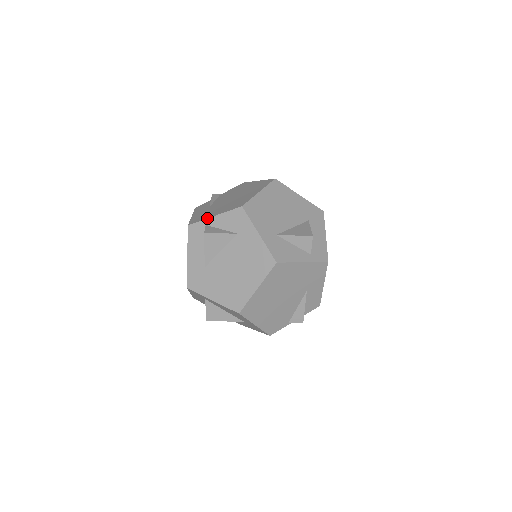
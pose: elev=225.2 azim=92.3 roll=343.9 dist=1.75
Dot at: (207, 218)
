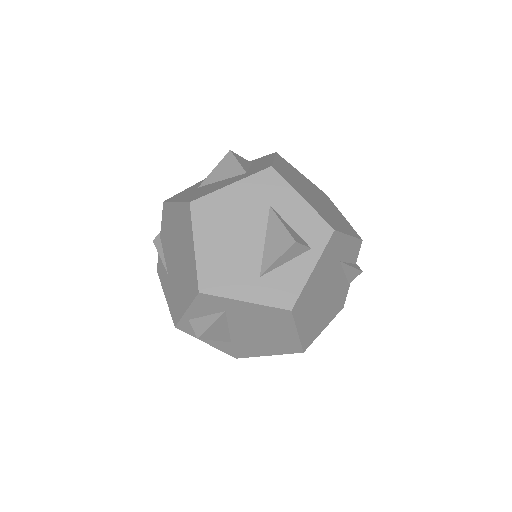
Dot at: (182, 316)
